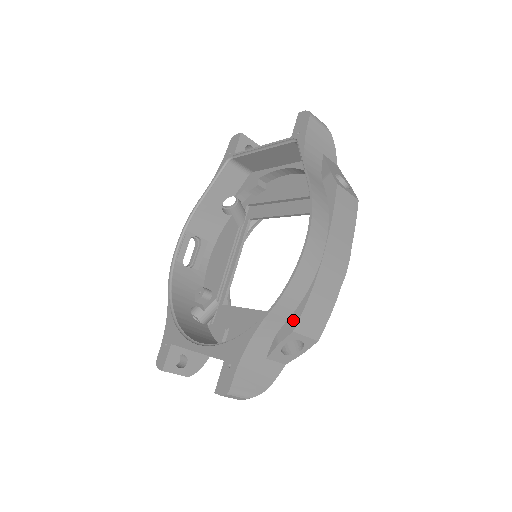
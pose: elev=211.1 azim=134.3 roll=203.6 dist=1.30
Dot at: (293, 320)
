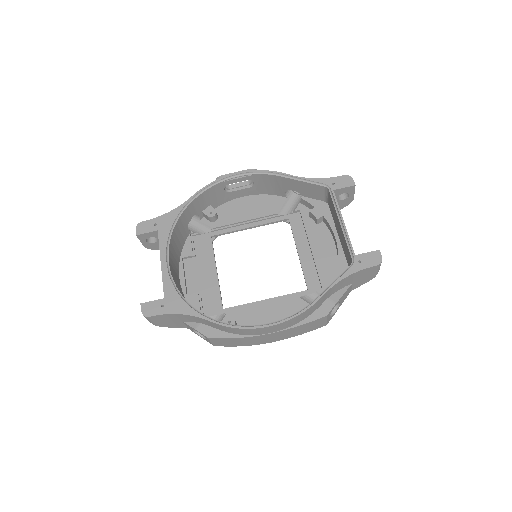
Dot at: (215, 333)
